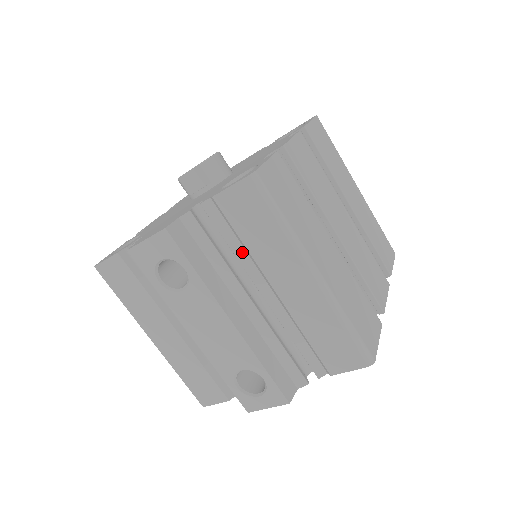
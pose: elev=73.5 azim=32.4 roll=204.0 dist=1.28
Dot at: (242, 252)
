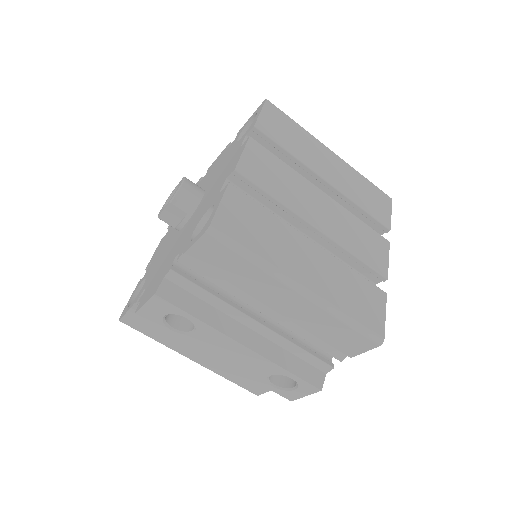
Dot at: (231, 286)
